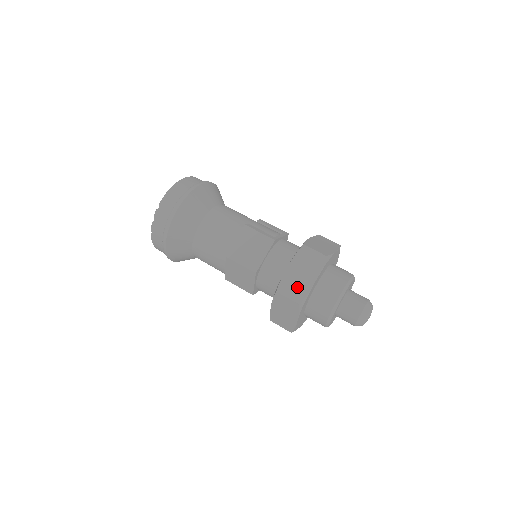
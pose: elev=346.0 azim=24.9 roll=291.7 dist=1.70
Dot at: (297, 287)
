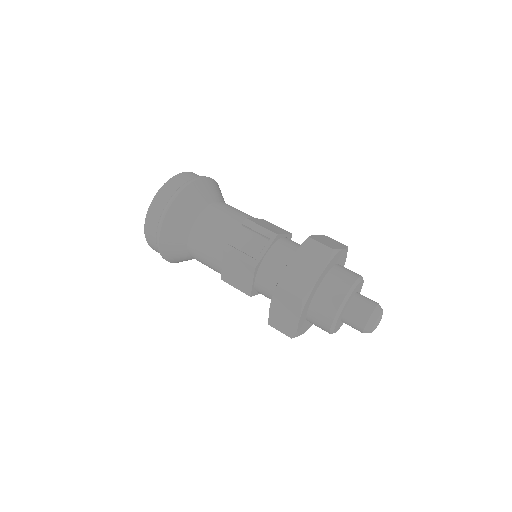
Dot at: (284, 324)
